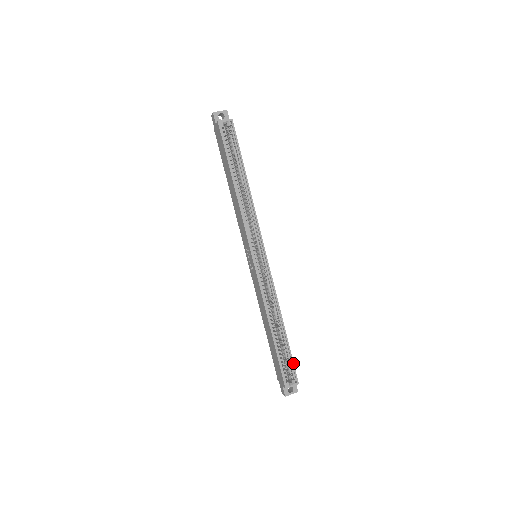
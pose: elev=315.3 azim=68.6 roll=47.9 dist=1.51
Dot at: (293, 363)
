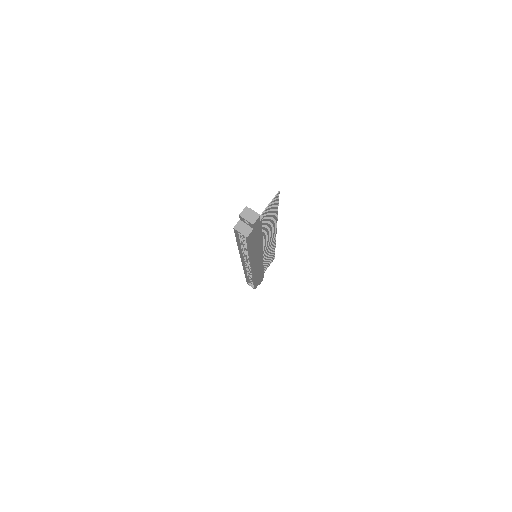
Dot at: (254, 287)
